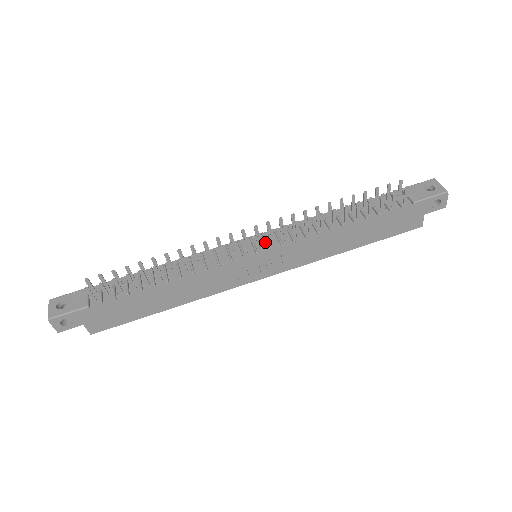
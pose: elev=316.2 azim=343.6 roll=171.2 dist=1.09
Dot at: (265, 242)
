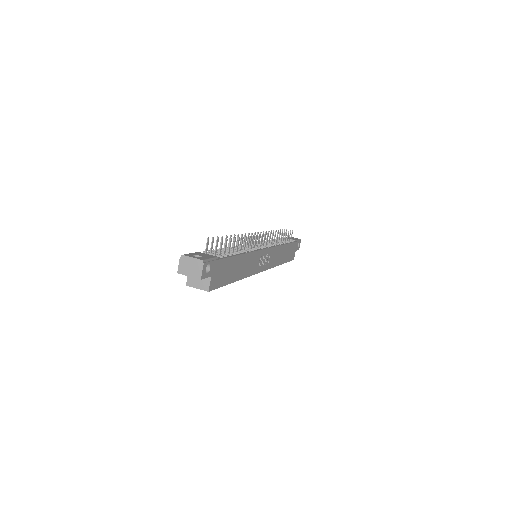
Dot at: (262, 245)
